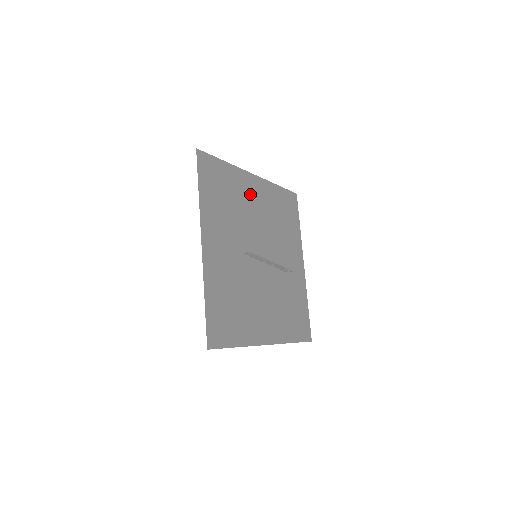
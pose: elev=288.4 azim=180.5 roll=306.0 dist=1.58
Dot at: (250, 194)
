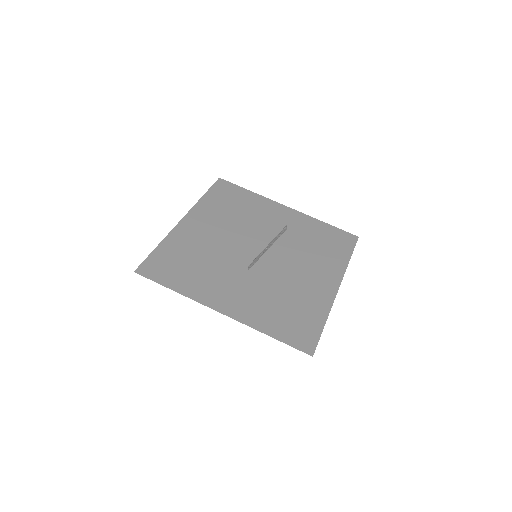
Dot at: (198, 233)
